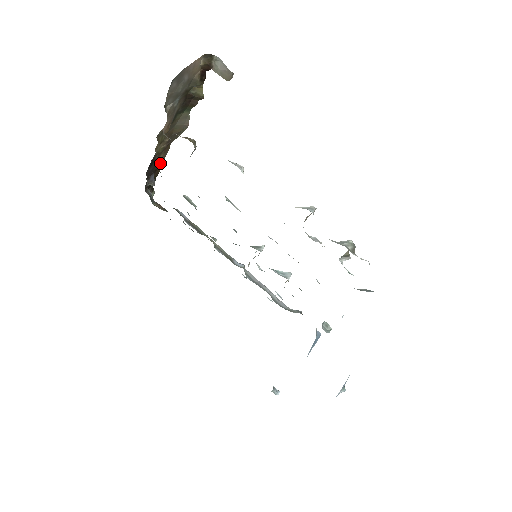
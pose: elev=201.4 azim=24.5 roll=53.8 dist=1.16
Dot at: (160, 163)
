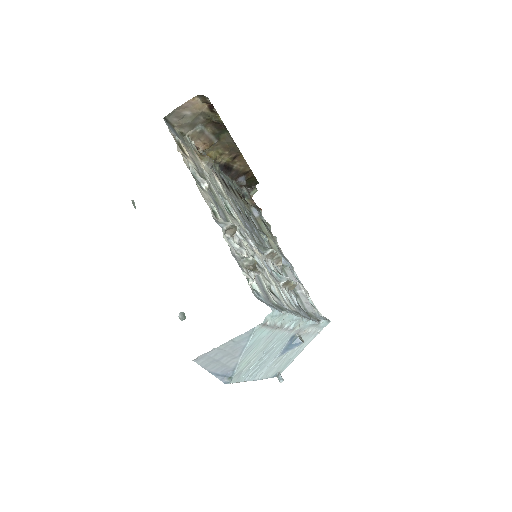
Dot at: (246, 168)
